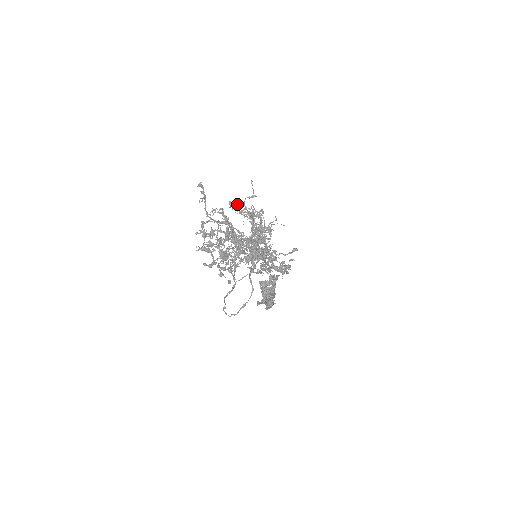
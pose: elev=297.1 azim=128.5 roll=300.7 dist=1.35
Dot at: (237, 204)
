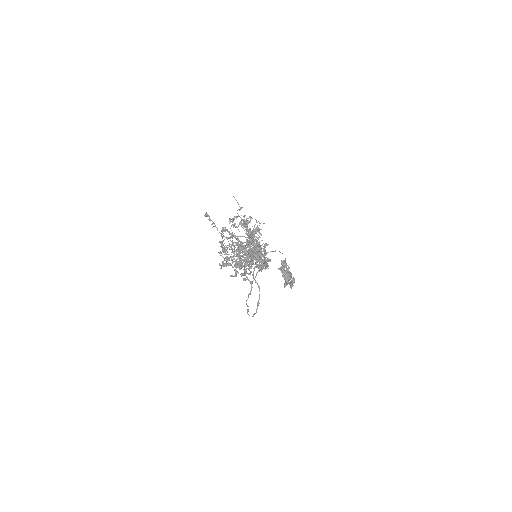
Dot at: occluded
